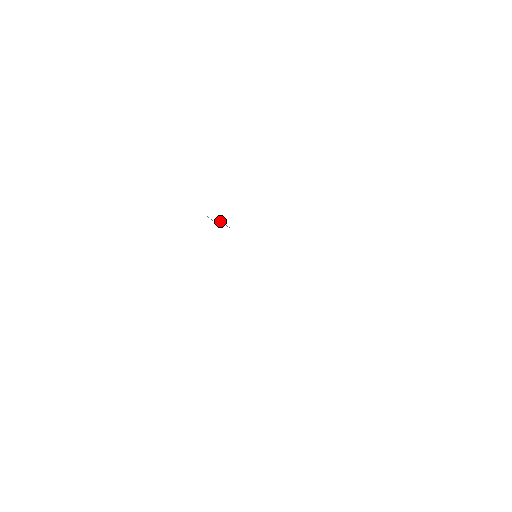
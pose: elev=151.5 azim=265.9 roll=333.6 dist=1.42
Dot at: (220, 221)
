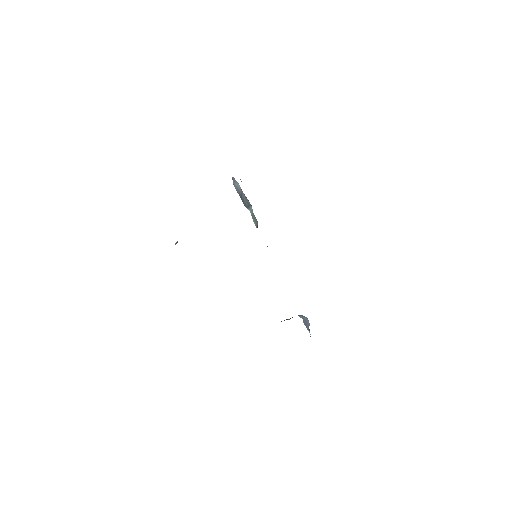
Dot at: (244, 201)
